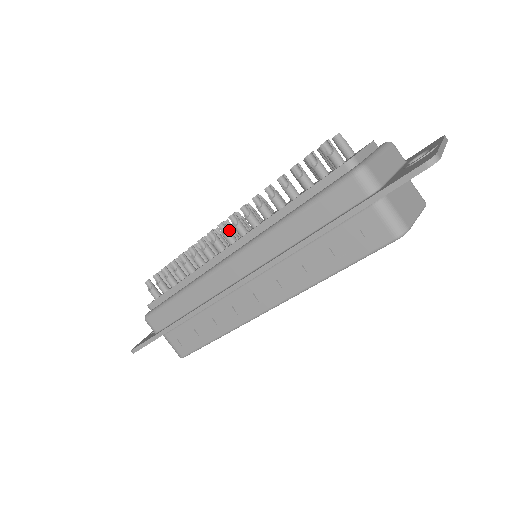
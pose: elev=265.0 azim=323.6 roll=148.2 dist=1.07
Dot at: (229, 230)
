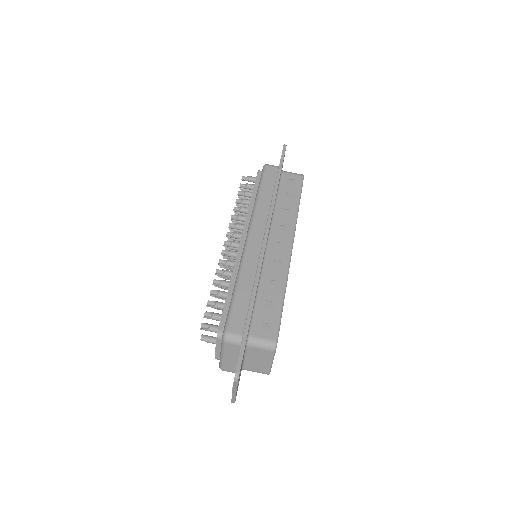
Dot at: (232, 242)
